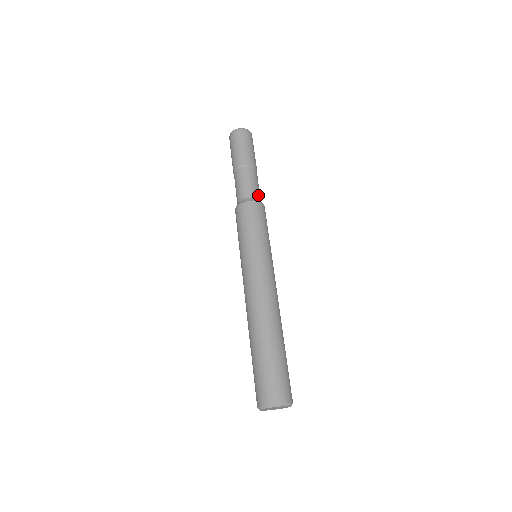
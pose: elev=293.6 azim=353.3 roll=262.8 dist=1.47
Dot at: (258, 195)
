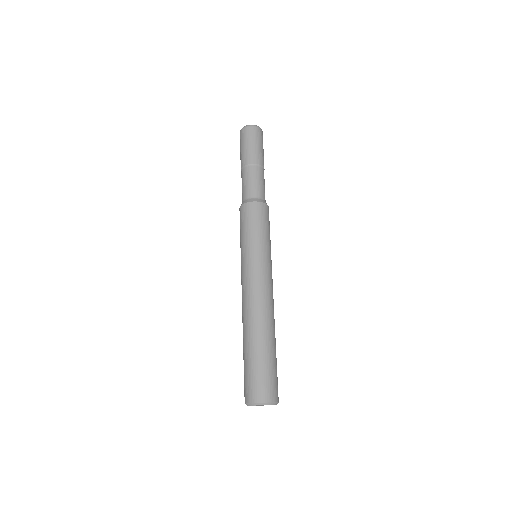
Dot at: (259, 194)
